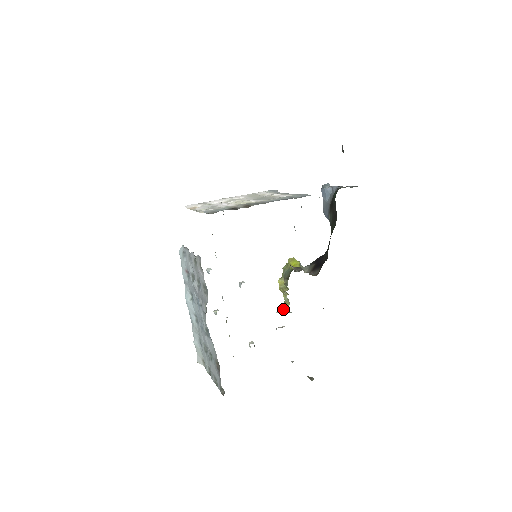
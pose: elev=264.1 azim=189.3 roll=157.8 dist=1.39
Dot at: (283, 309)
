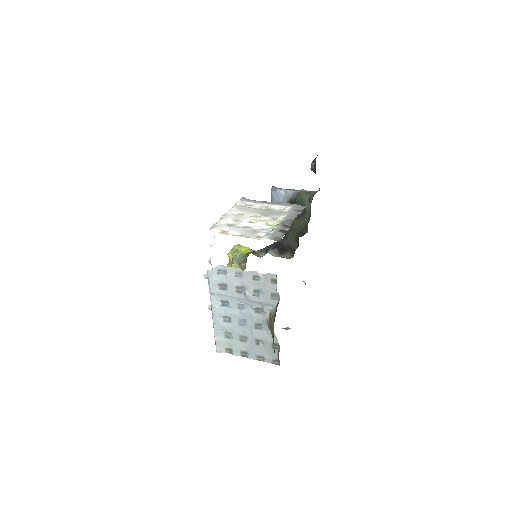
Dot at: occluded
